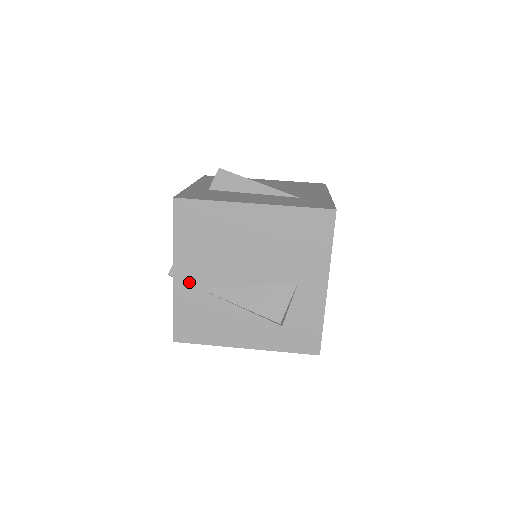
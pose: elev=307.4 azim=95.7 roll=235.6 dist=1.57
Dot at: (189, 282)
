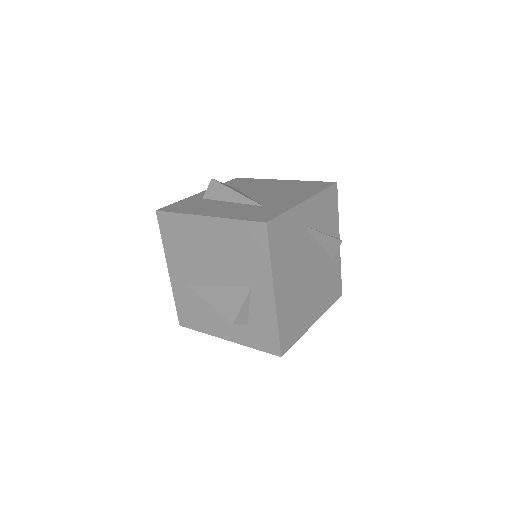
Dot at: (179, 279)
